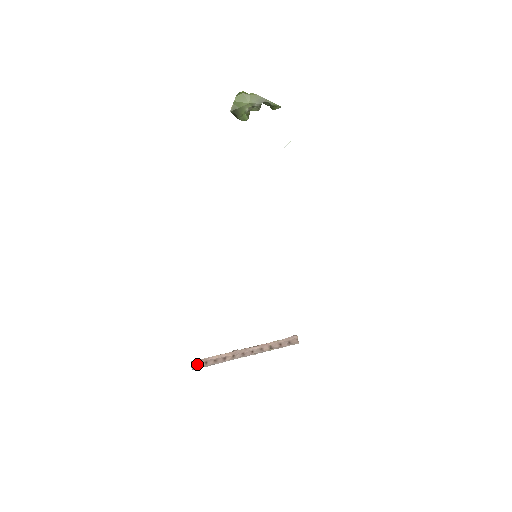
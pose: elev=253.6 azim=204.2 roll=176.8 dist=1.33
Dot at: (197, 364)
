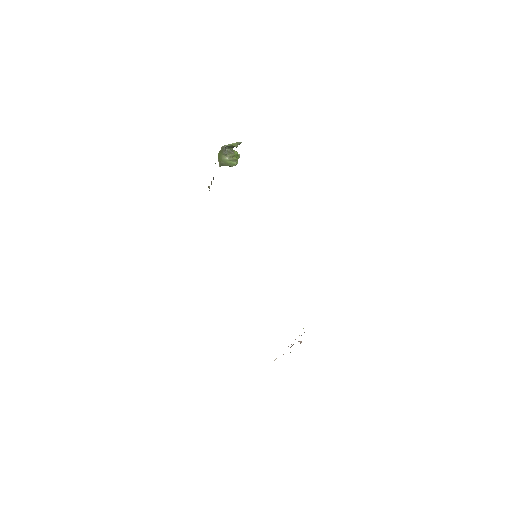
Dot at: occluded
